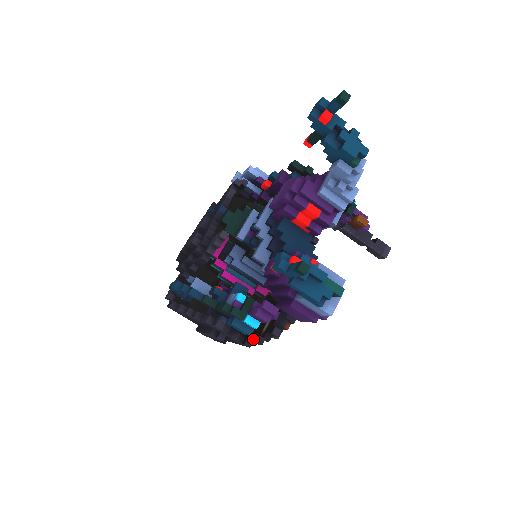
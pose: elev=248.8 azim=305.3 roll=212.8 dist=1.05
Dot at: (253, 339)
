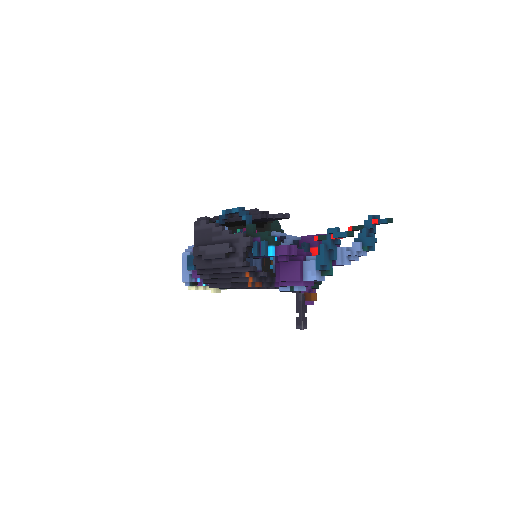
Dot at: (248, 266)
